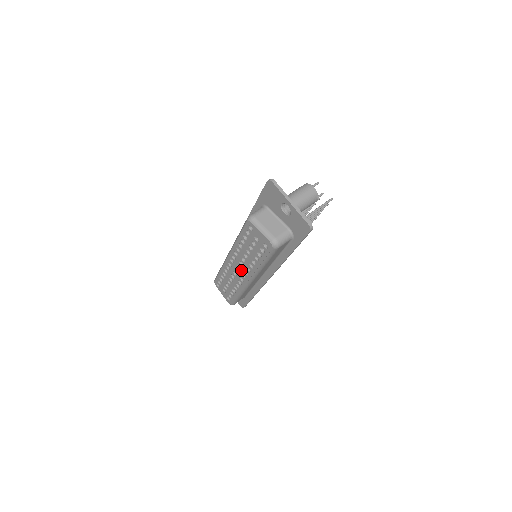
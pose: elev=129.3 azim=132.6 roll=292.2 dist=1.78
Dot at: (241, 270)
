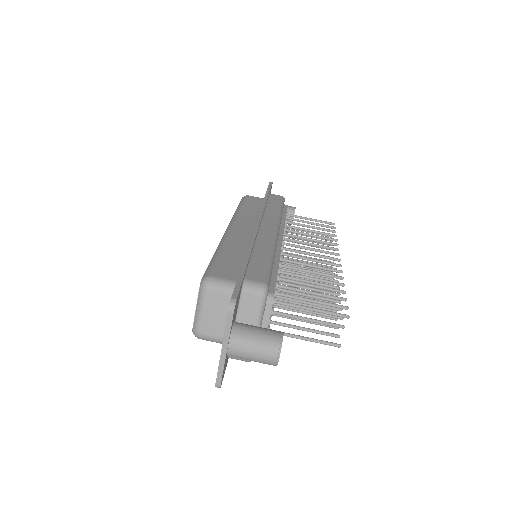
Dot at: occluded
